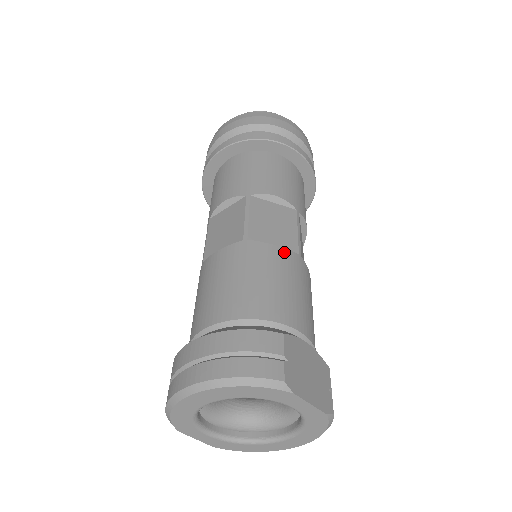
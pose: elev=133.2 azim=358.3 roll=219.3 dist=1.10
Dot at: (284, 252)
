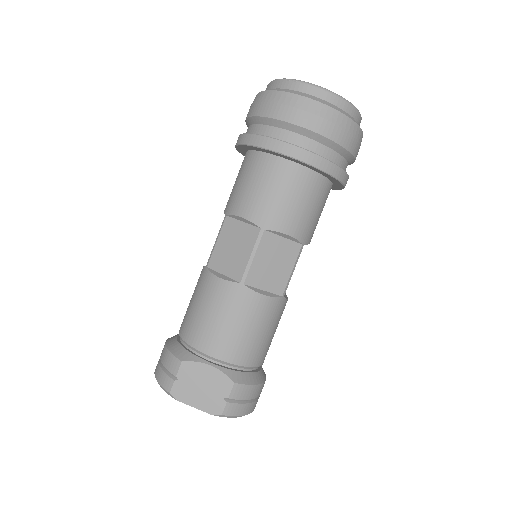
Dot at: (222, 284)
